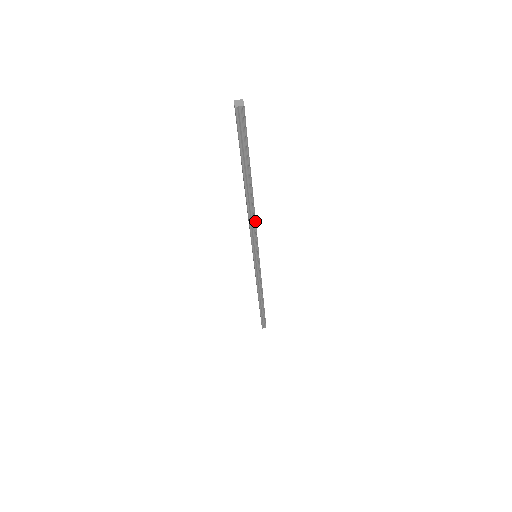
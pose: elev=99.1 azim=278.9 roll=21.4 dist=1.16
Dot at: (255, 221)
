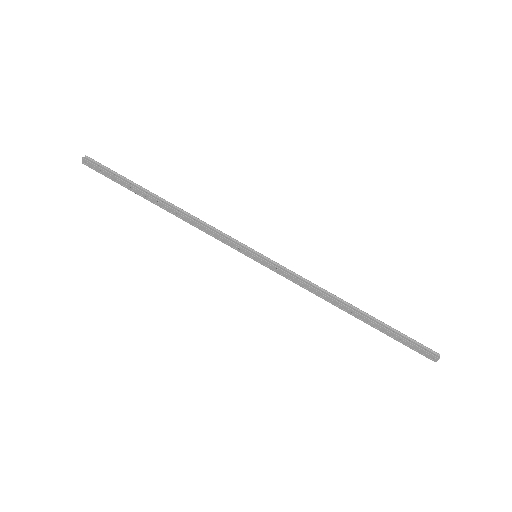
Dot at: (199, 220)
